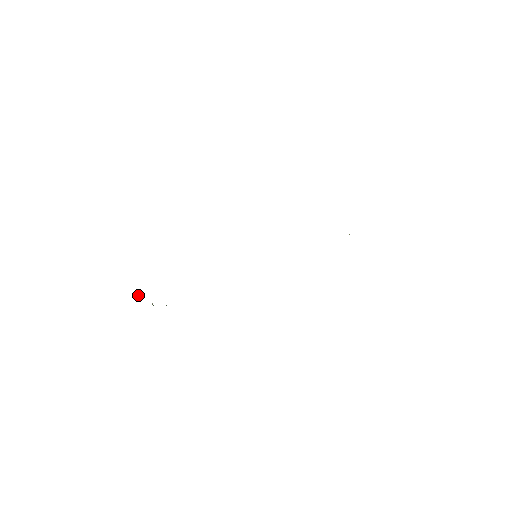
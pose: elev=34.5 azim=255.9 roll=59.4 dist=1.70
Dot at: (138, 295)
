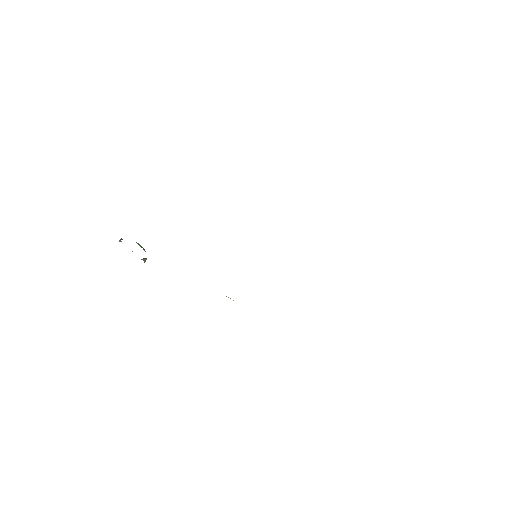
Dot at: occluded
